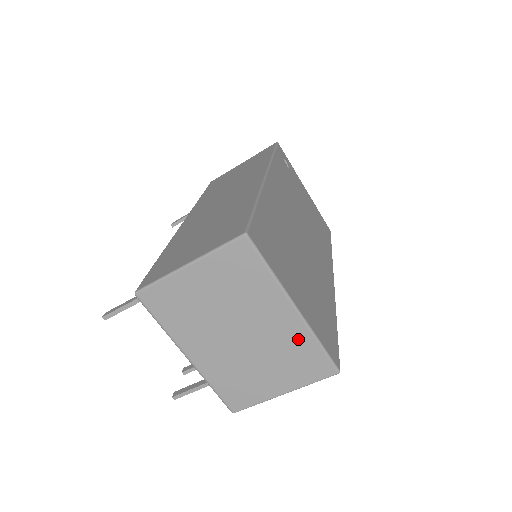
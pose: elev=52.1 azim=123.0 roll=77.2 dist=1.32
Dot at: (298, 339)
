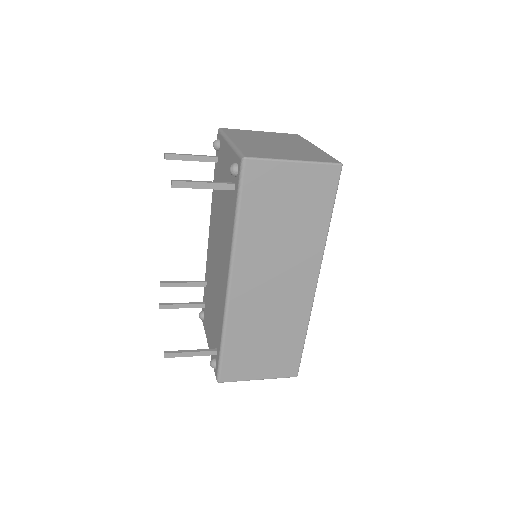
Dot at: occluded
